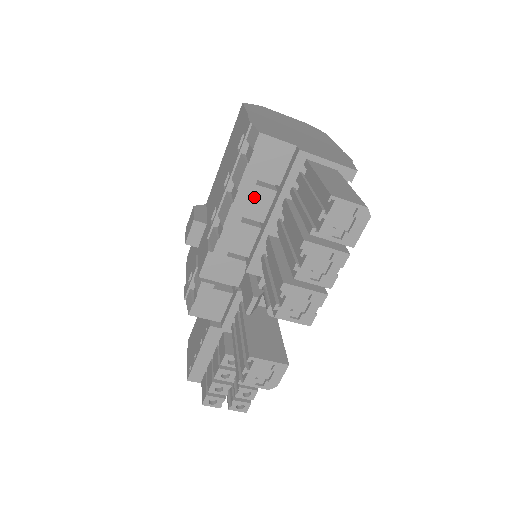
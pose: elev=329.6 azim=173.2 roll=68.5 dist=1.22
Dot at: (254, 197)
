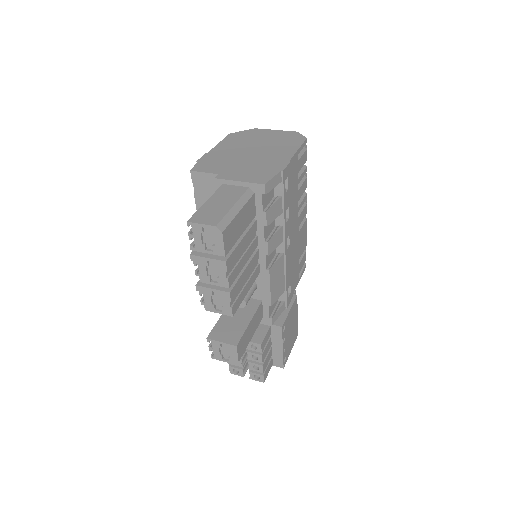
Dot at: occluded
